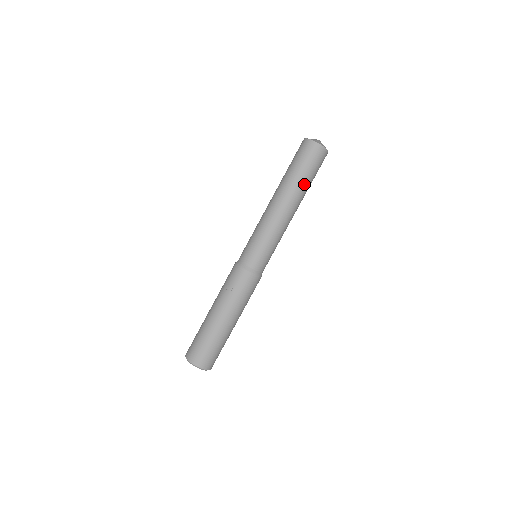
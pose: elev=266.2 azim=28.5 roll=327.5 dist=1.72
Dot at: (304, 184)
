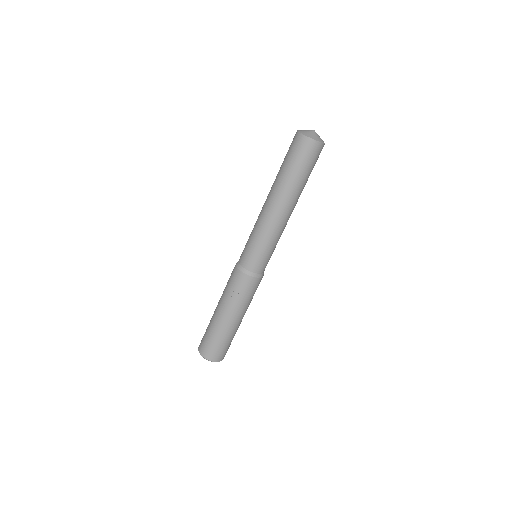
Dot at: (302, 184)
